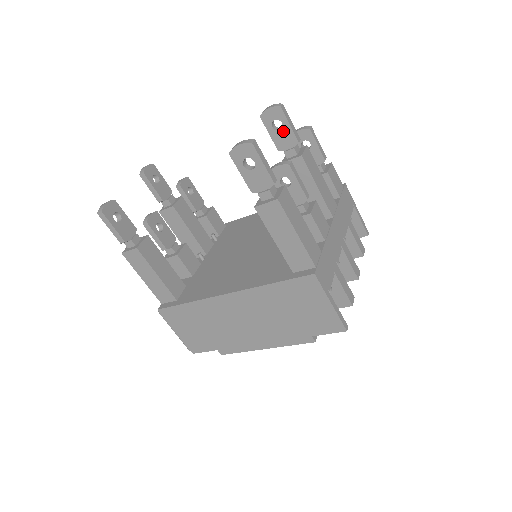
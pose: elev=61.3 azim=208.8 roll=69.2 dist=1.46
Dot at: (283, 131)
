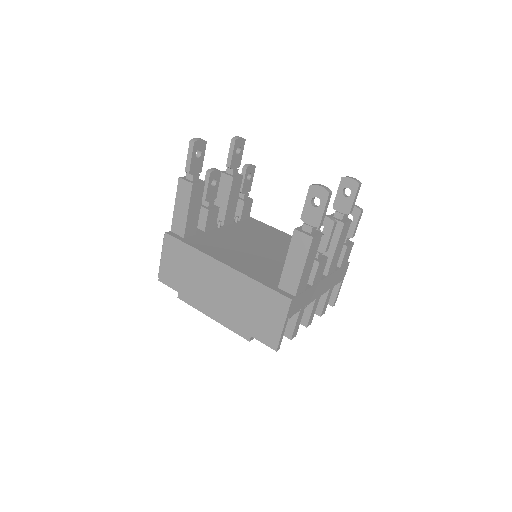
Dot at: (347, 199)
